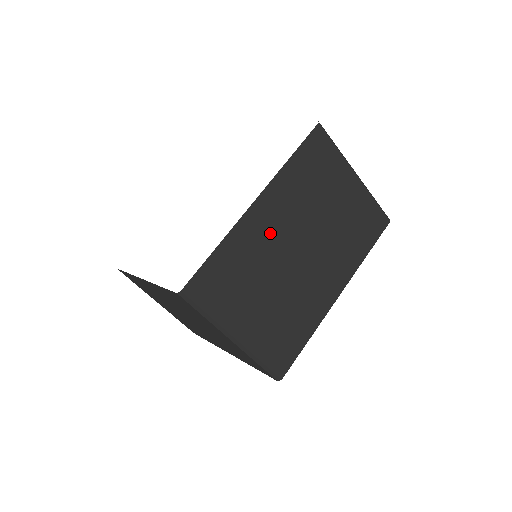
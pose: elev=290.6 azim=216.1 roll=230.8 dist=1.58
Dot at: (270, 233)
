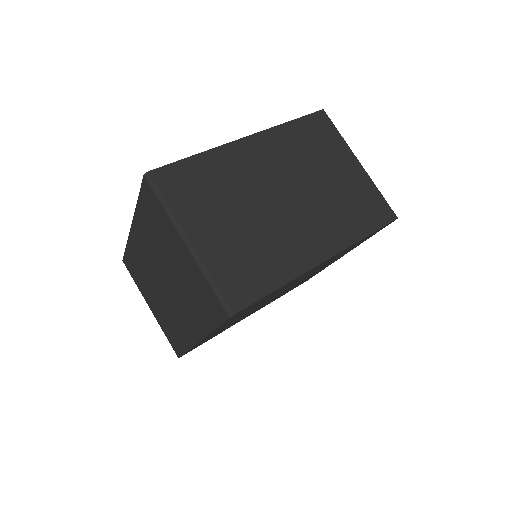
Dot at: (255, 168)
